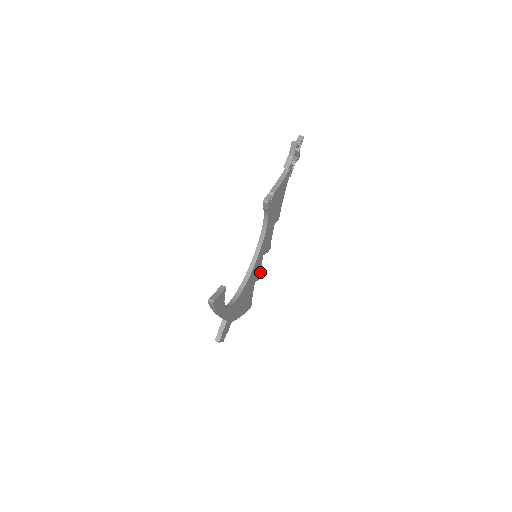
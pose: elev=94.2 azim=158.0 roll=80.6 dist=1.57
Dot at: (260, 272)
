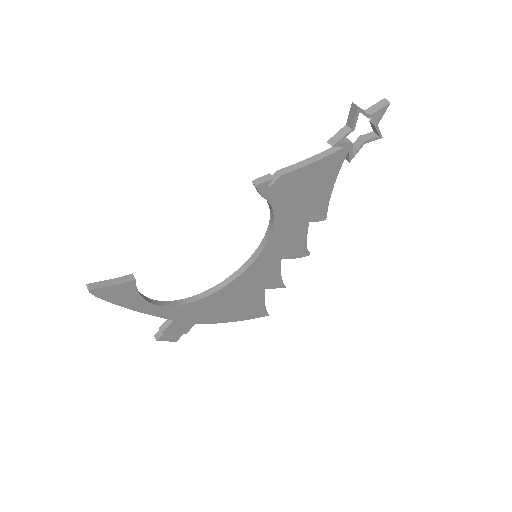
Dot at: (281, 279)
